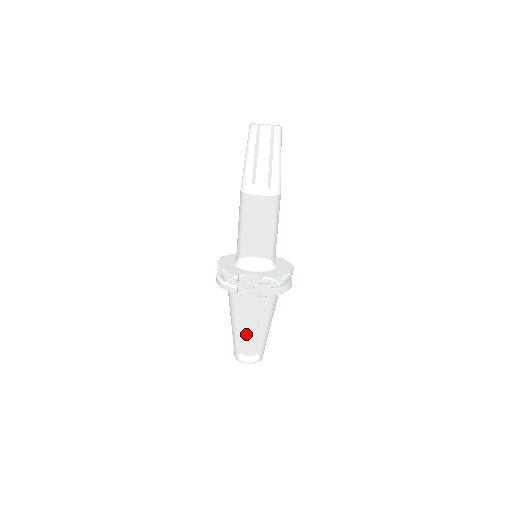
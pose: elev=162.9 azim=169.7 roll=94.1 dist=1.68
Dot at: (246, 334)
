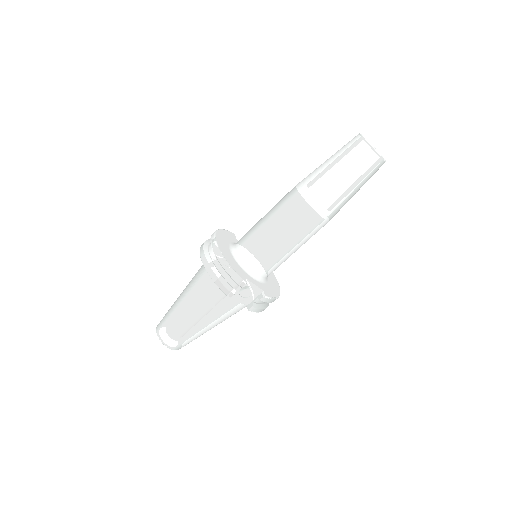
Dot at: (196, 327)
